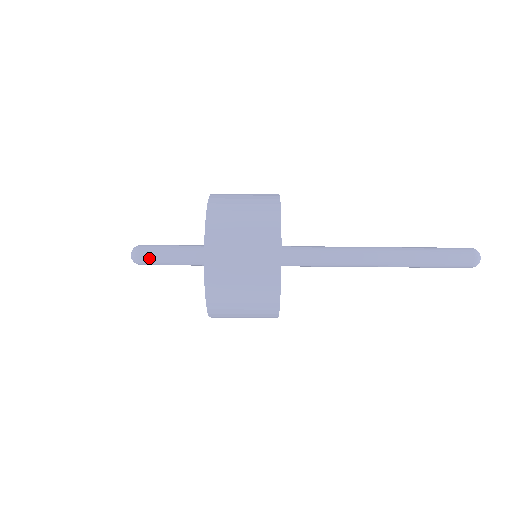
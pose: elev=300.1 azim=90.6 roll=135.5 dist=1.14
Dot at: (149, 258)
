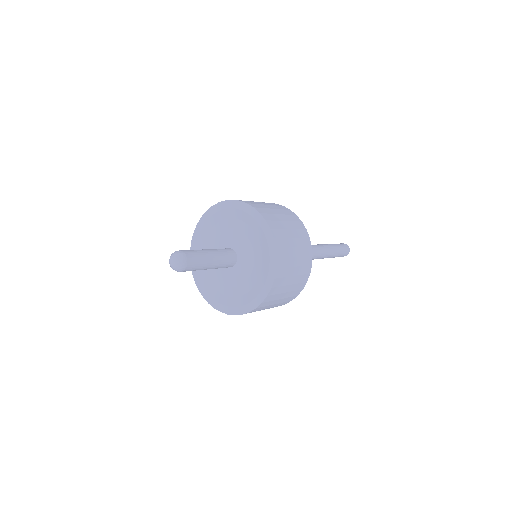
Dot at: (195, 258)
